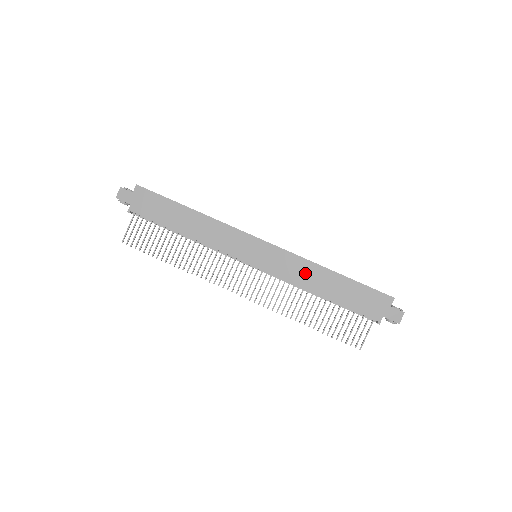
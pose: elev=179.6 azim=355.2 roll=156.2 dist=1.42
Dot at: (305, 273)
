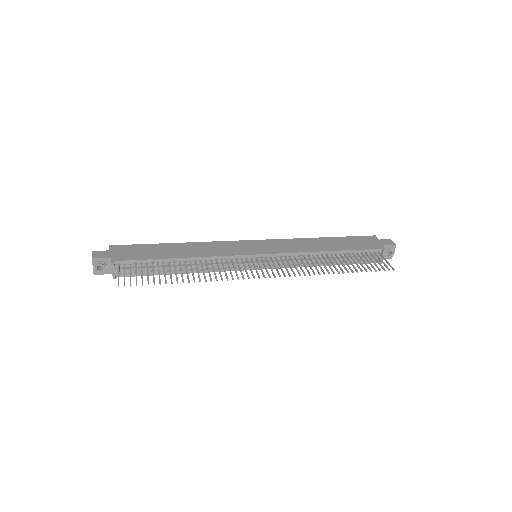
Dot at: (304, 245)
